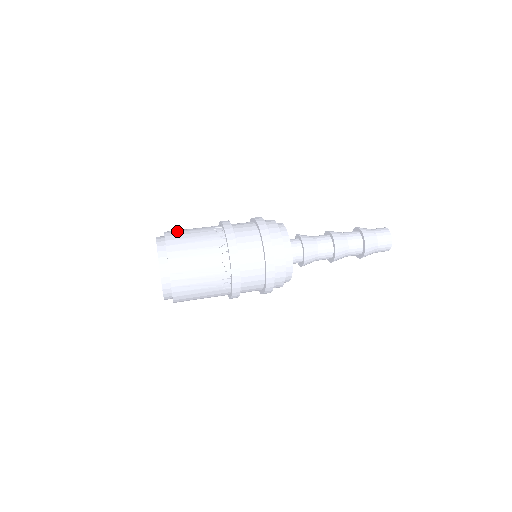
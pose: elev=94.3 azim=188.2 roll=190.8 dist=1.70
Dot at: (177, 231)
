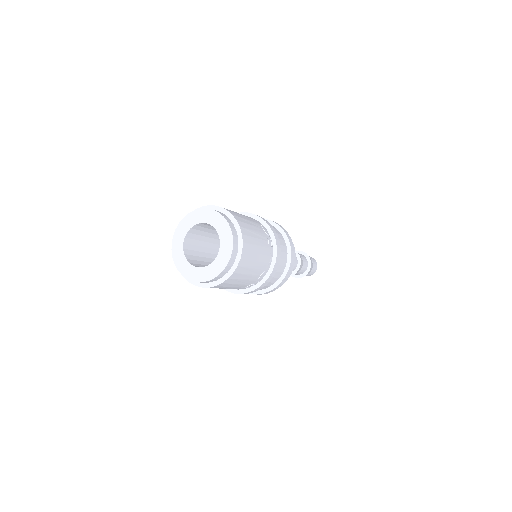
Dot at: (246, 226)
